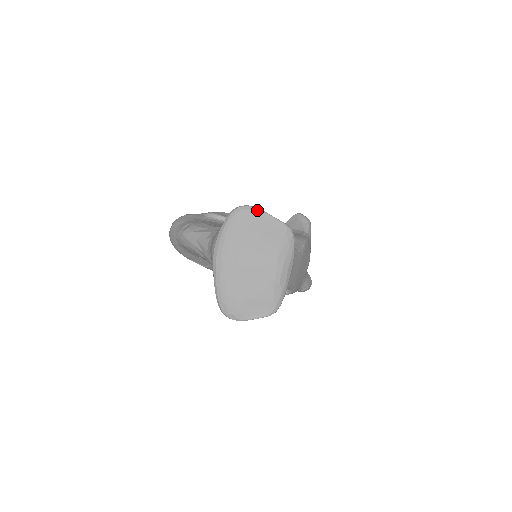
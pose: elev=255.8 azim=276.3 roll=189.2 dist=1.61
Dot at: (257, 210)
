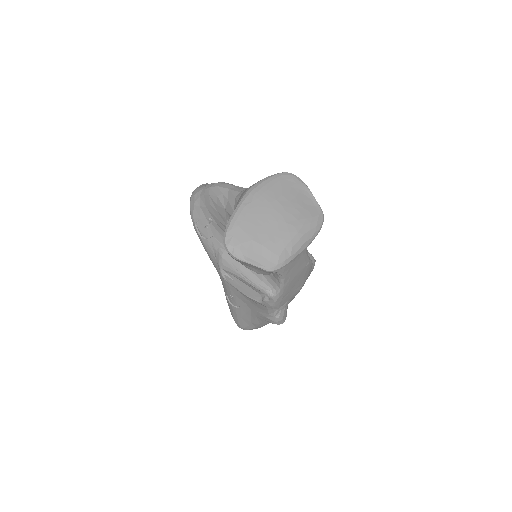
Dot at: (304, 184)
